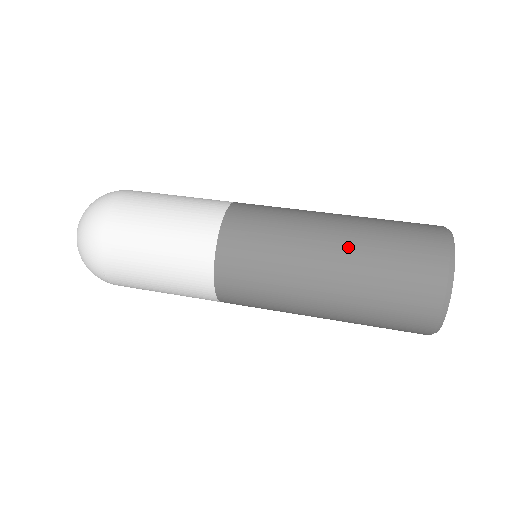
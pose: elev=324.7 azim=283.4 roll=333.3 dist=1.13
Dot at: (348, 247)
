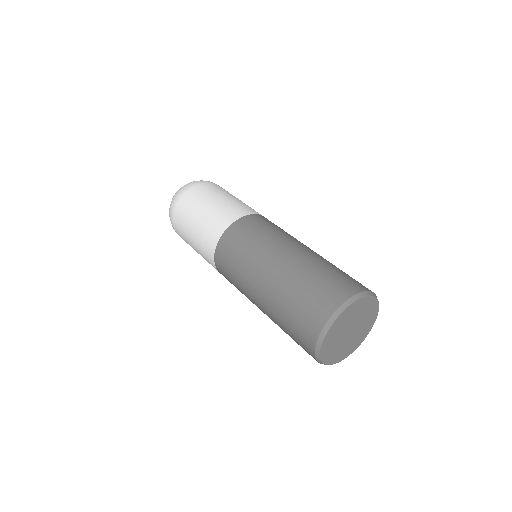
Dot at: (300, 259)
